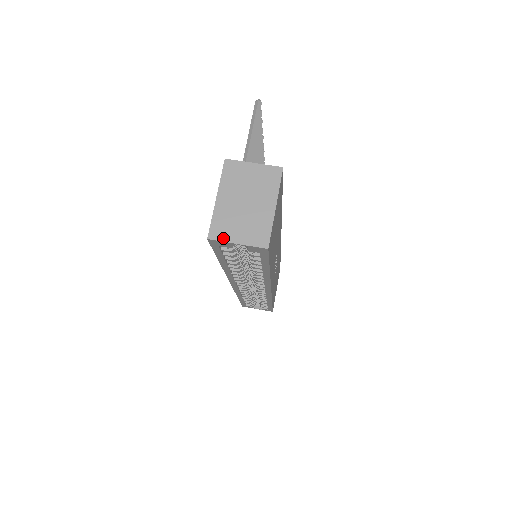
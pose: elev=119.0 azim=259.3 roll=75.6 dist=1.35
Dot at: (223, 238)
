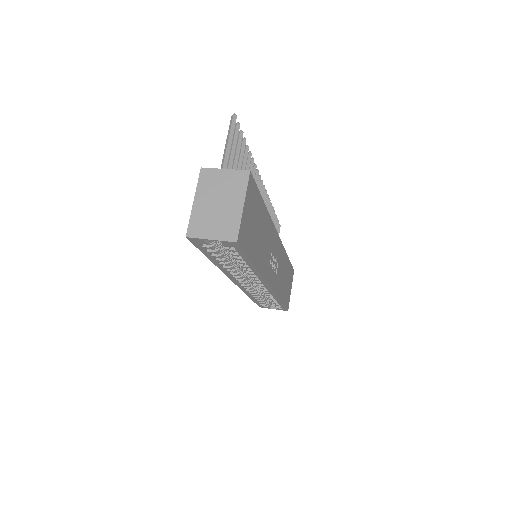
Dot at: (199, 235)
